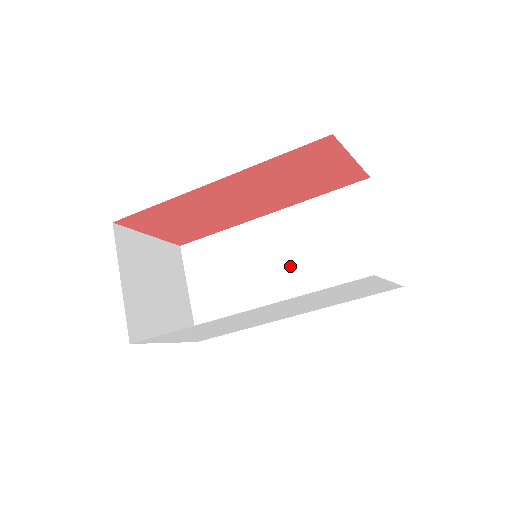
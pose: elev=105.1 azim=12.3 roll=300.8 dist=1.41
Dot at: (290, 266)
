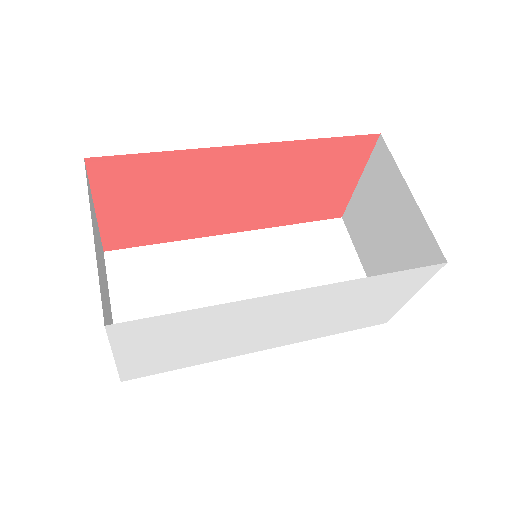
Dot at: (261, 291)
